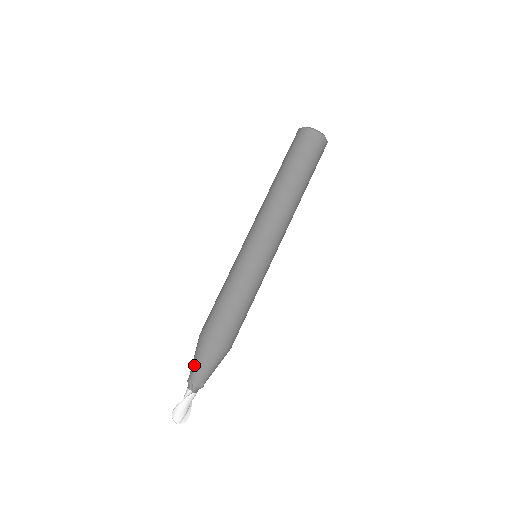
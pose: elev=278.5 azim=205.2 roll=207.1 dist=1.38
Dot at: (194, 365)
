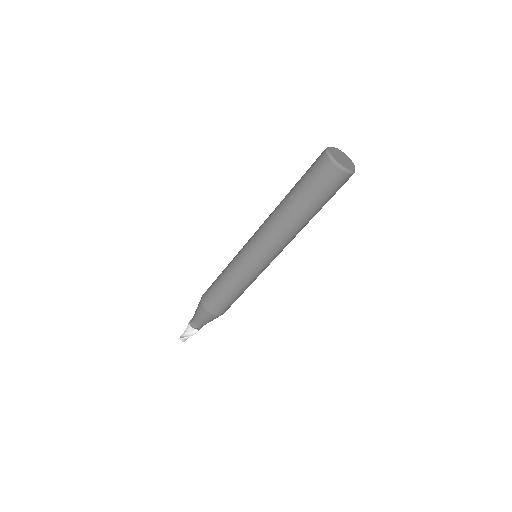
Dot at: (200, 323)
